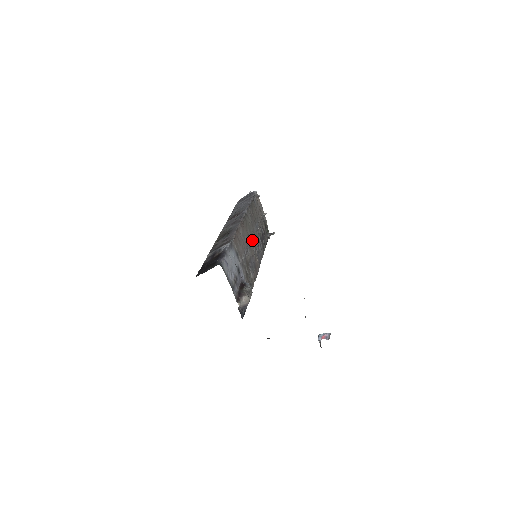
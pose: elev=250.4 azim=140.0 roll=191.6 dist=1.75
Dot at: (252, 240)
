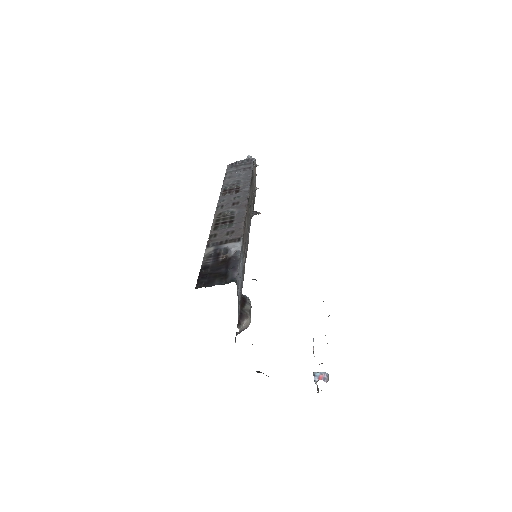
Dot at: occluded
